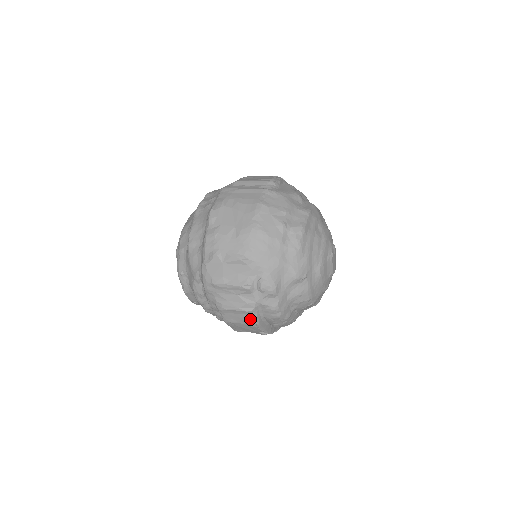
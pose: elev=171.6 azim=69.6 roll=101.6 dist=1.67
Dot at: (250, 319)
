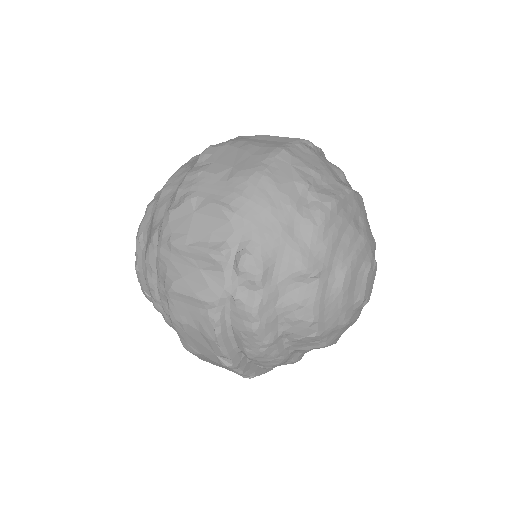
Dot at: (207, 319)
